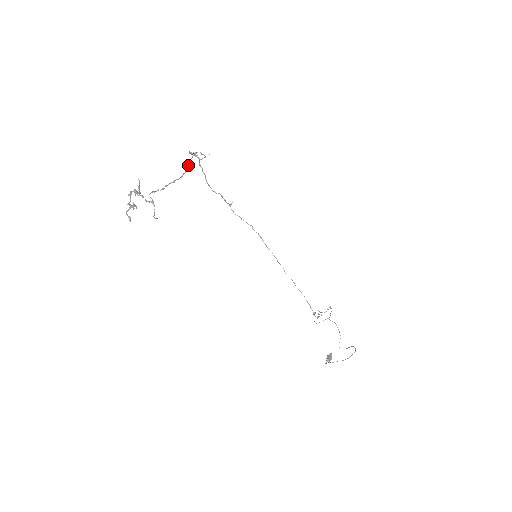
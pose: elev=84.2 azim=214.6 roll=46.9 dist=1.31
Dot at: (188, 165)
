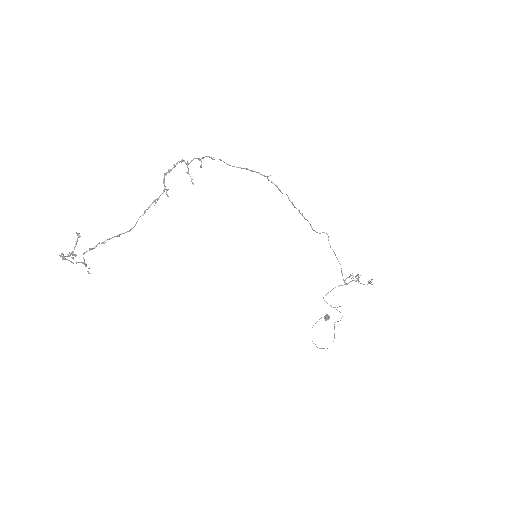
Dot at: (143, 214)
